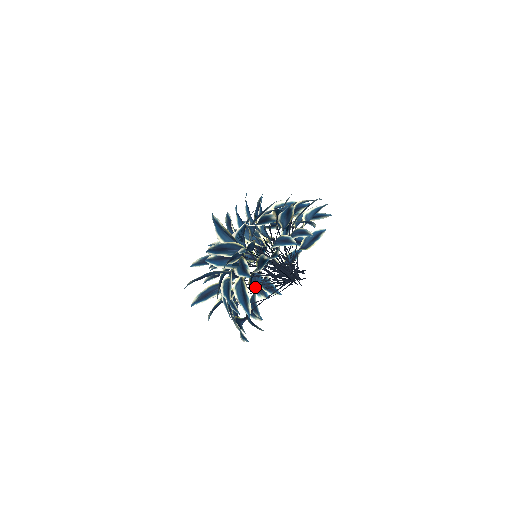
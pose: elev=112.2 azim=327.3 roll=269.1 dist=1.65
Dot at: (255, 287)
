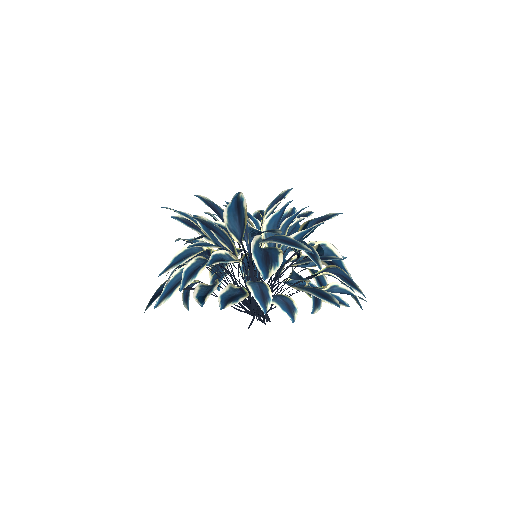
Dot at: (246, 262)
